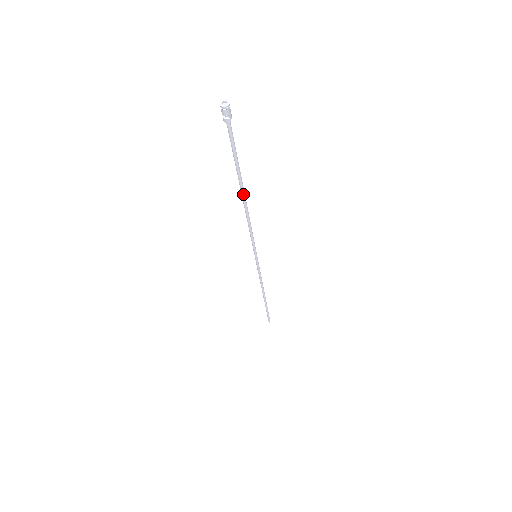
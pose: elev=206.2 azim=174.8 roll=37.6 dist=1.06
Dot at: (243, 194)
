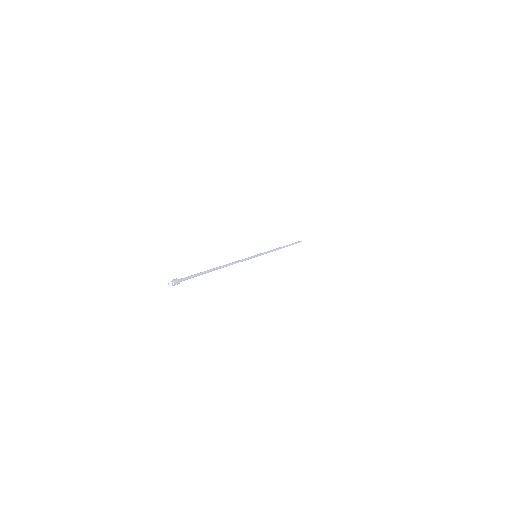
Dot at: occluded
